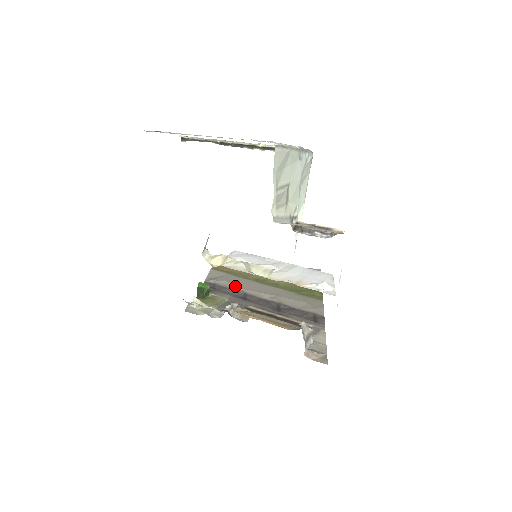
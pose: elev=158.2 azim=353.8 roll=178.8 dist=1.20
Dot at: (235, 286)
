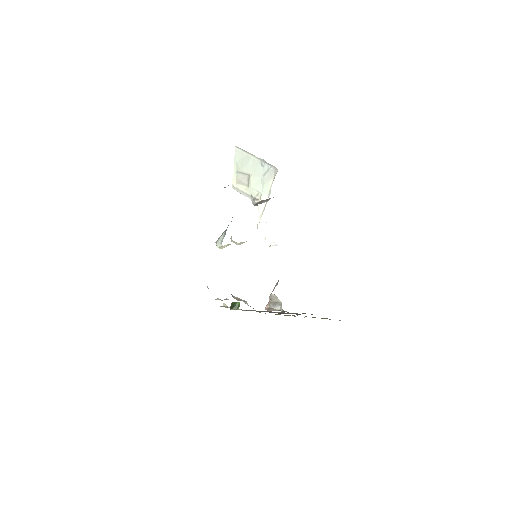
Dot at: occluded
